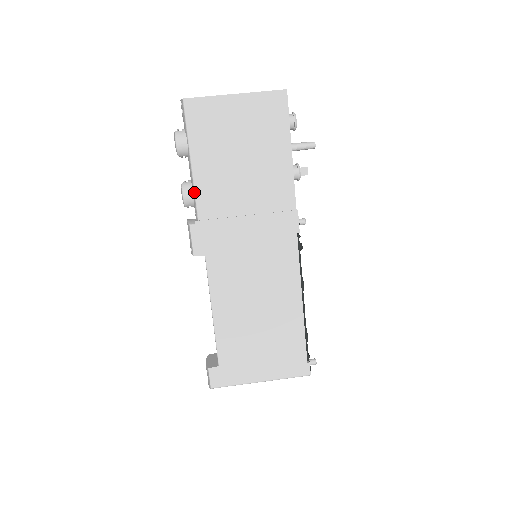
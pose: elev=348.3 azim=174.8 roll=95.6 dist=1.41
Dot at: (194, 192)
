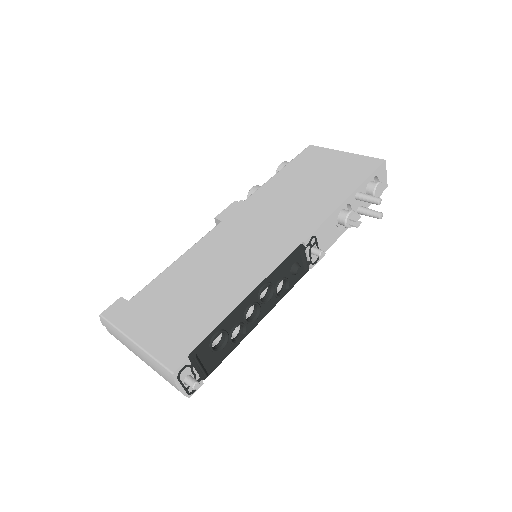
Dot at: (261, 187)
